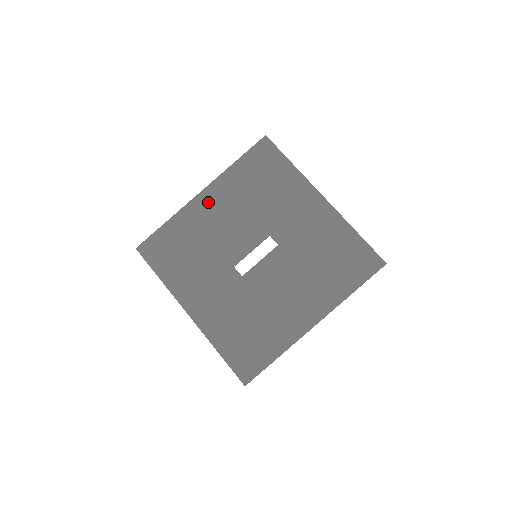
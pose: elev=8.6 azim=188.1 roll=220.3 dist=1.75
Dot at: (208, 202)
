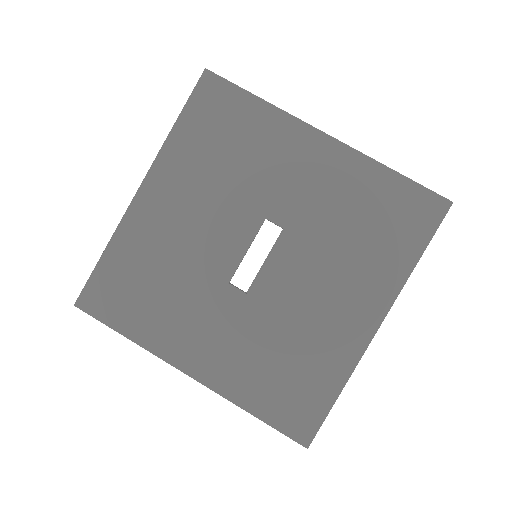
Dot at: (156, 200)
